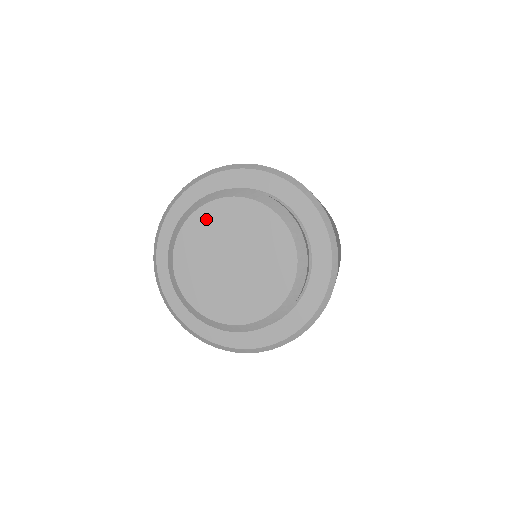
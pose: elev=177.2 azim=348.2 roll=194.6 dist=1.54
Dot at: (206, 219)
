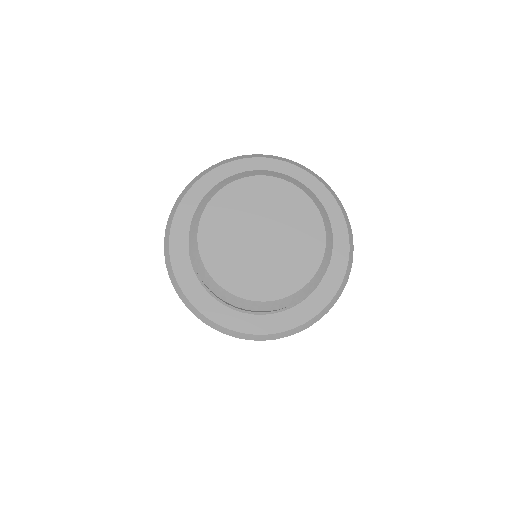
Dot at: (236, 195)
